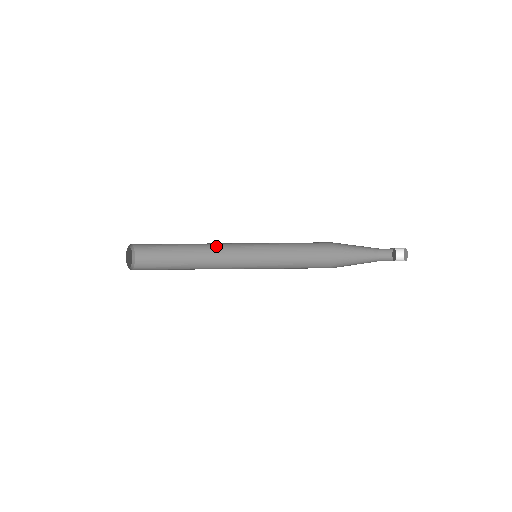
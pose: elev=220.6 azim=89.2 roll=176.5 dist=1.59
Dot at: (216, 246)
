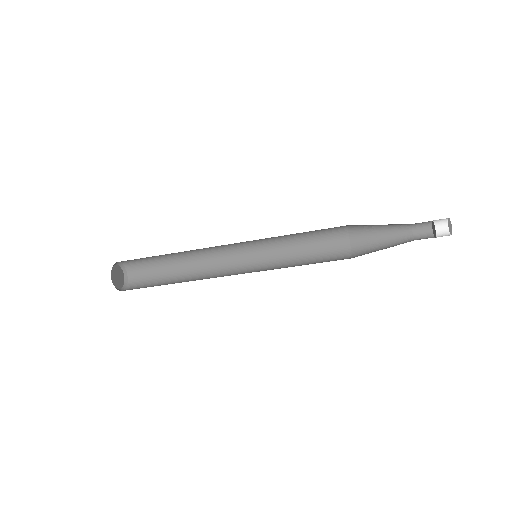
Dot at: occluded
